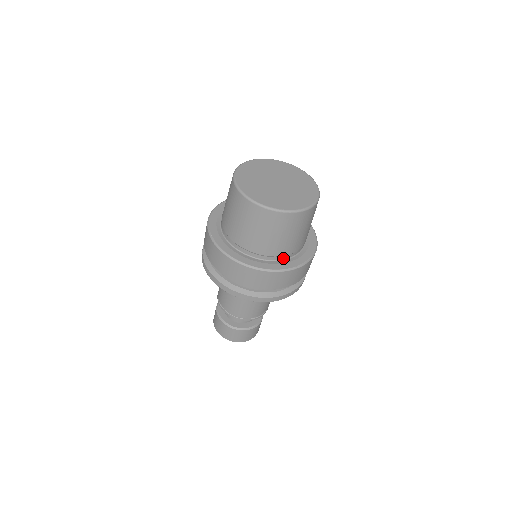
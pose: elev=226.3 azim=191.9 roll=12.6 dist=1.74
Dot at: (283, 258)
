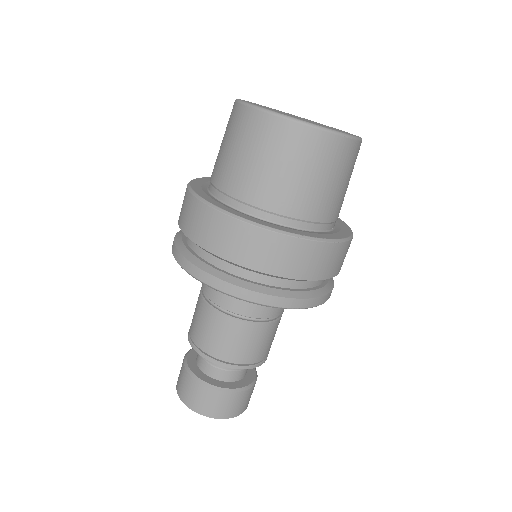
Dot at: (278, 221)
